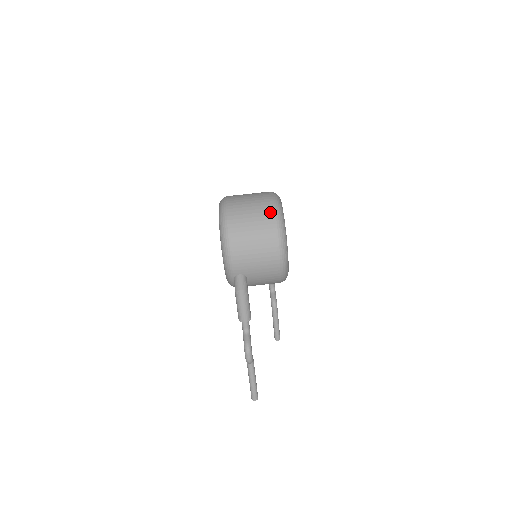
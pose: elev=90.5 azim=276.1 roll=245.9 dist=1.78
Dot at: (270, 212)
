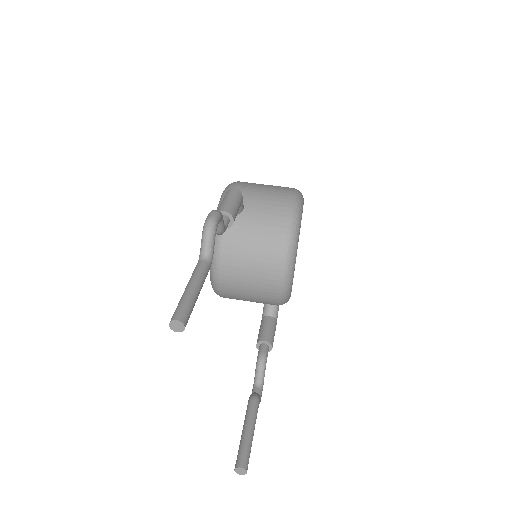
Dot at: occluded
